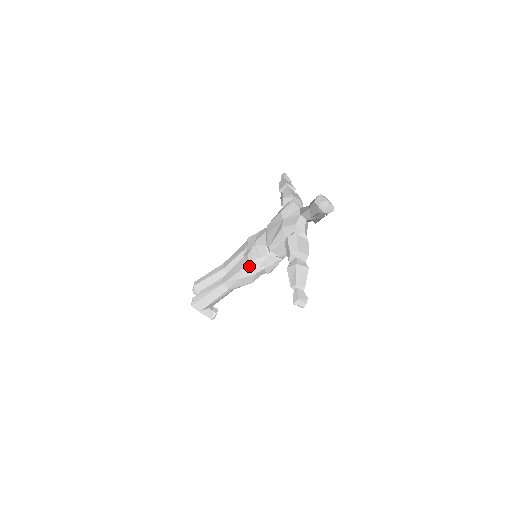
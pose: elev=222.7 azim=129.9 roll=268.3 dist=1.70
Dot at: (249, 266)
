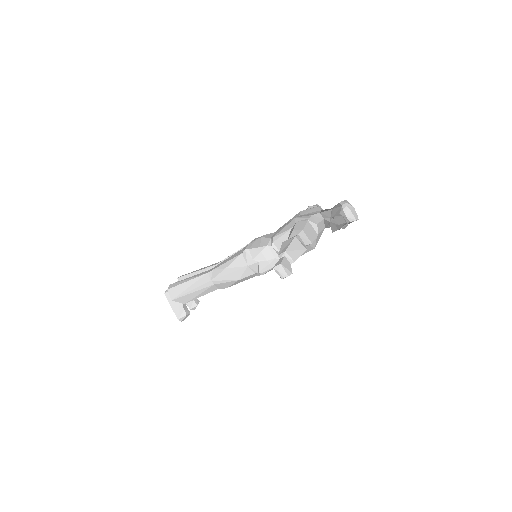
Dot at: (244, 254)
